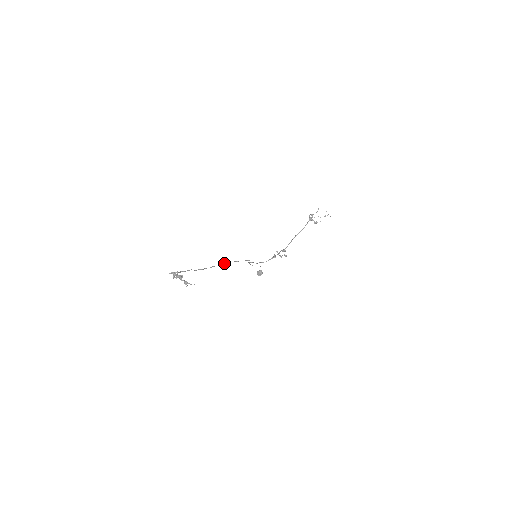
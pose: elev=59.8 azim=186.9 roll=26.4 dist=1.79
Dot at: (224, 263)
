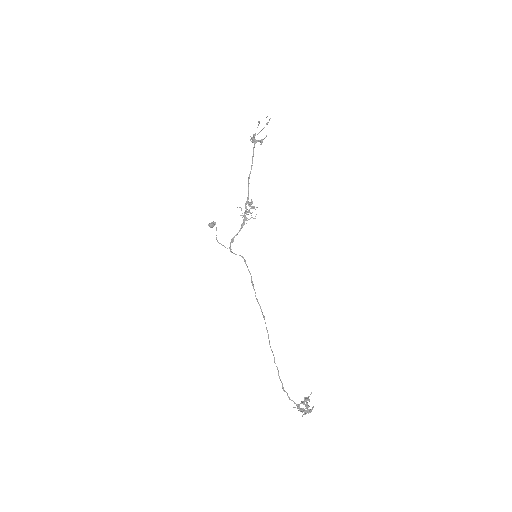
Dot at: (262, 312)
